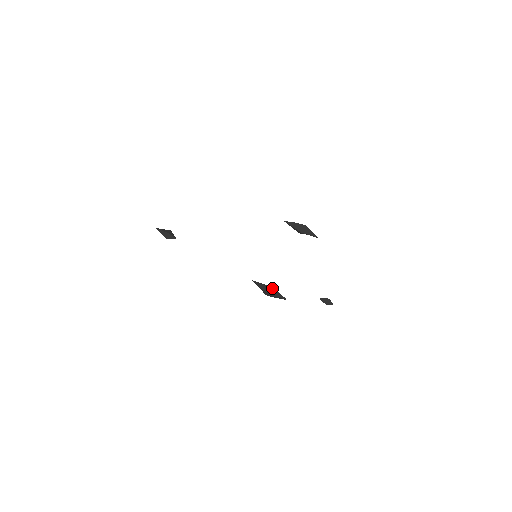
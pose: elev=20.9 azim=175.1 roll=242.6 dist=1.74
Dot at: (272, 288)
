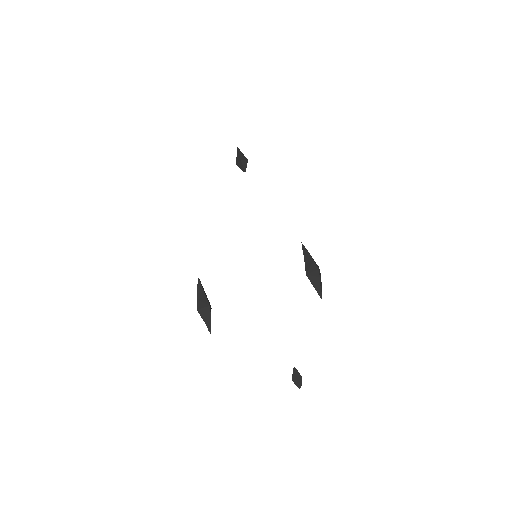
Dot at: (207, 306)
